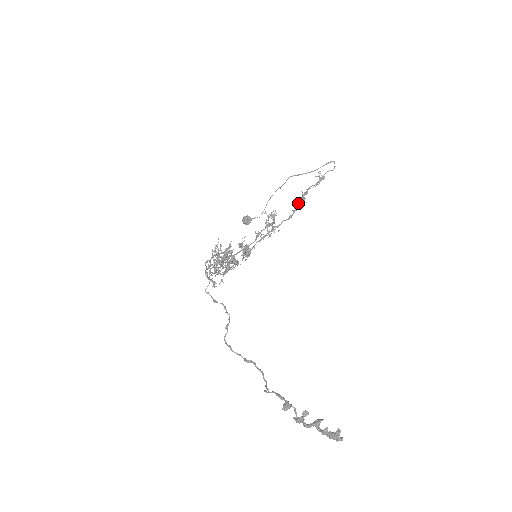
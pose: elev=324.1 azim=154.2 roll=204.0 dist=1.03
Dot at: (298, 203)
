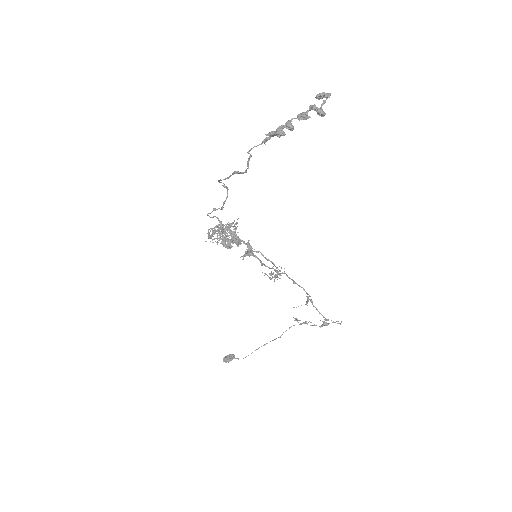
Dot at: (297, 321)
